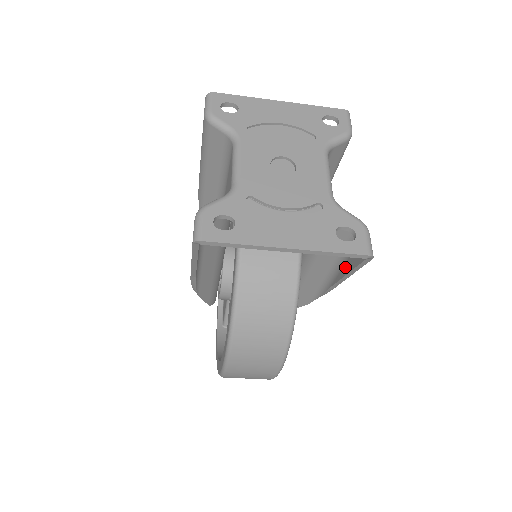
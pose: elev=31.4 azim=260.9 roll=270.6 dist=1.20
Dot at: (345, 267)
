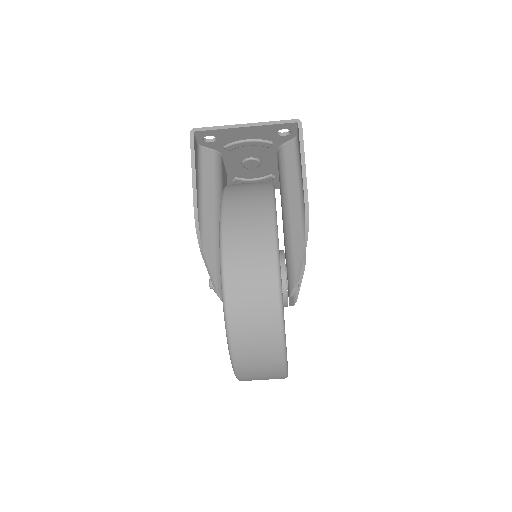
Dot at: (301, 164)
